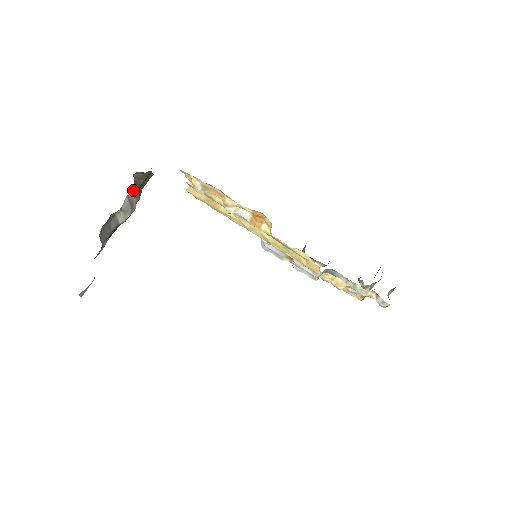
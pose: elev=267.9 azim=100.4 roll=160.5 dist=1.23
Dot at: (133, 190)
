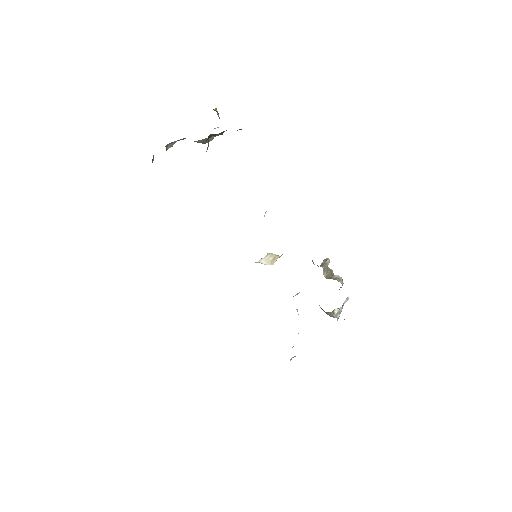
Dot at: occluded
